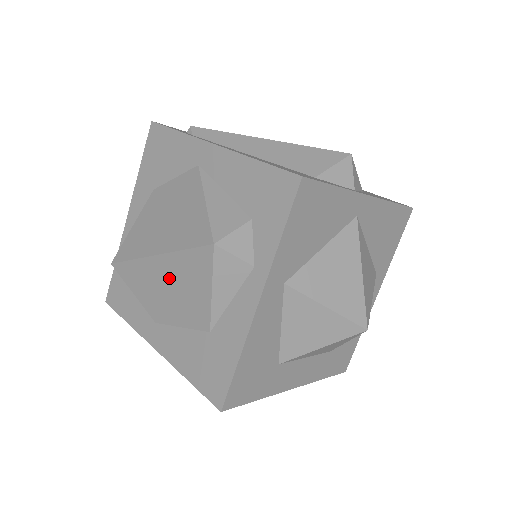
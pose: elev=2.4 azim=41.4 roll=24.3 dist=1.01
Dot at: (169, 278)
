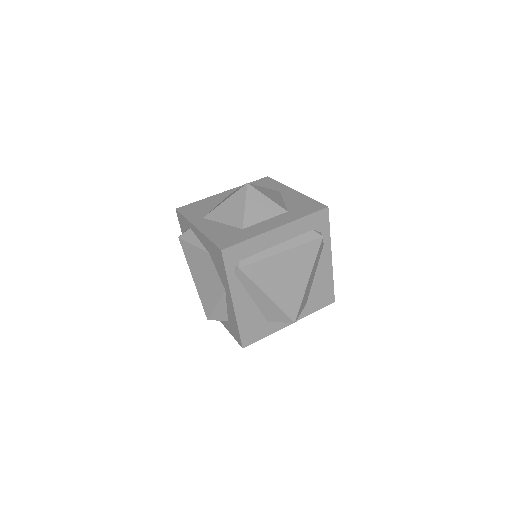
Dot at: occluded
